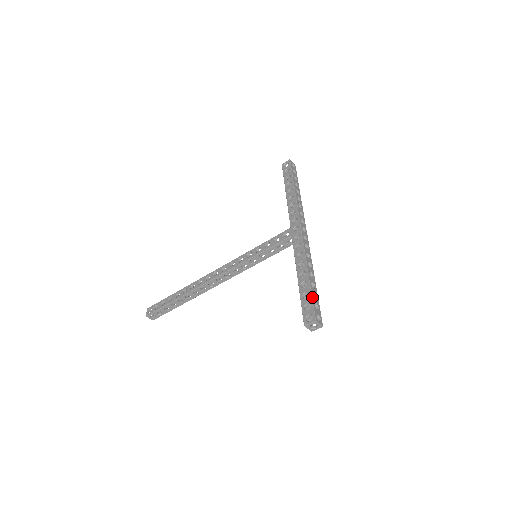
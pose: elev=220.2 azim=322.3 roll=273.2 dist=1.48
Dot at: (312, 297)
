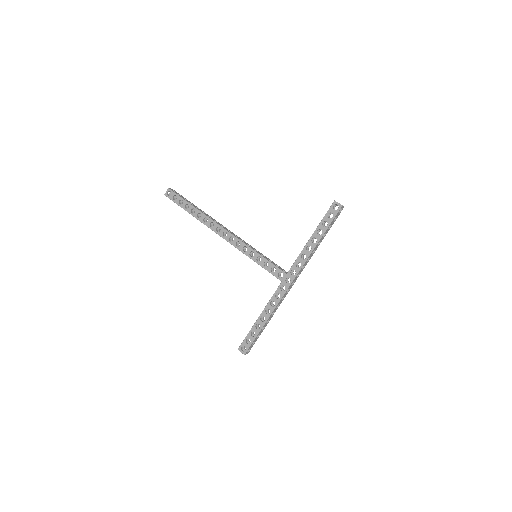
Dot at: (254, 340)
